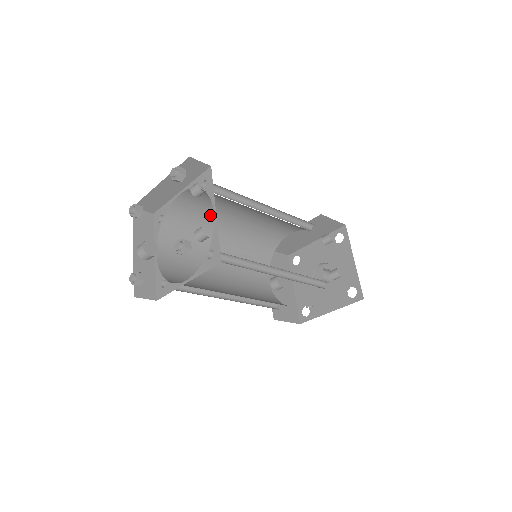
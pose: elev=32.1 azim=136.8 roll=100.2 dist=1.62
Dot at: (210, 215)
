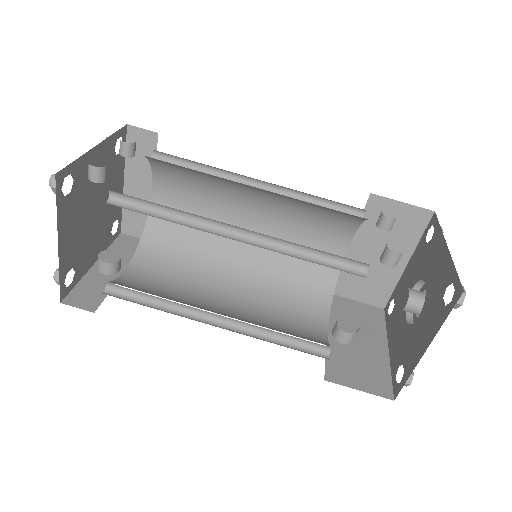
Dot at: occluded
